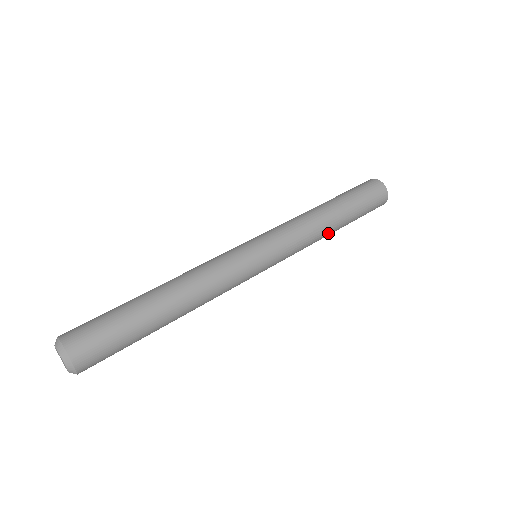
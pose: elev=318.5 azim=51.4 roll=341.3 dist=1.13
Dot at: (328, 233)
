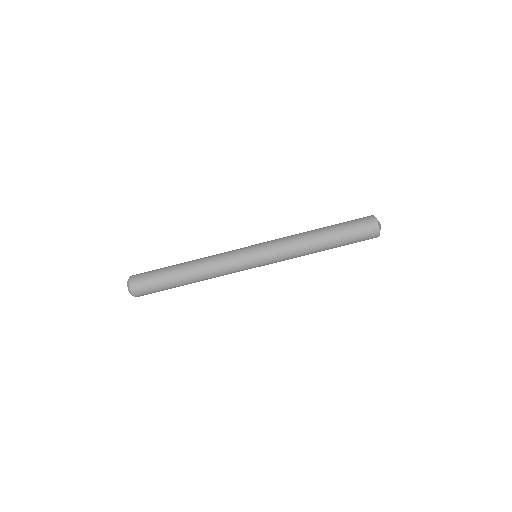
Dot at: occluded
